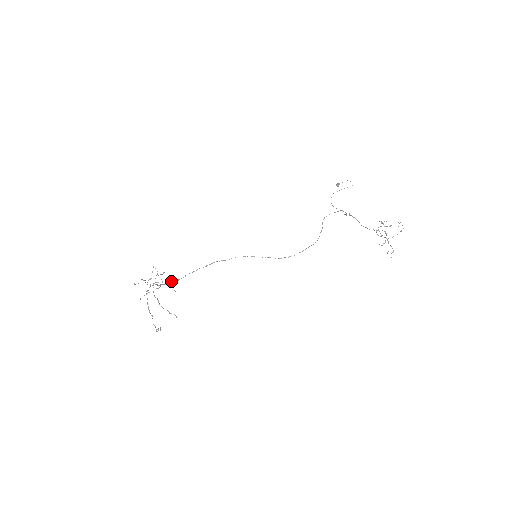
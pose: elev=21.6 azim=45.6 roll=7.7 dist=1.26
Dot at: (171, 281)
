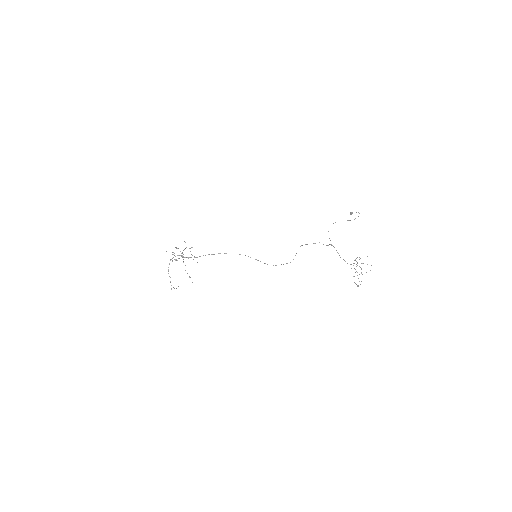
Dot at: (189, 257)
